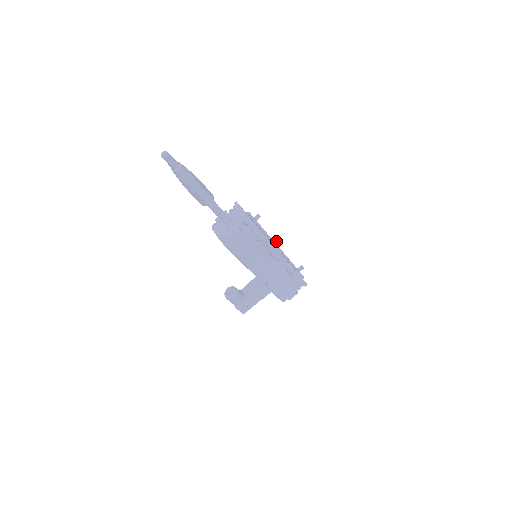
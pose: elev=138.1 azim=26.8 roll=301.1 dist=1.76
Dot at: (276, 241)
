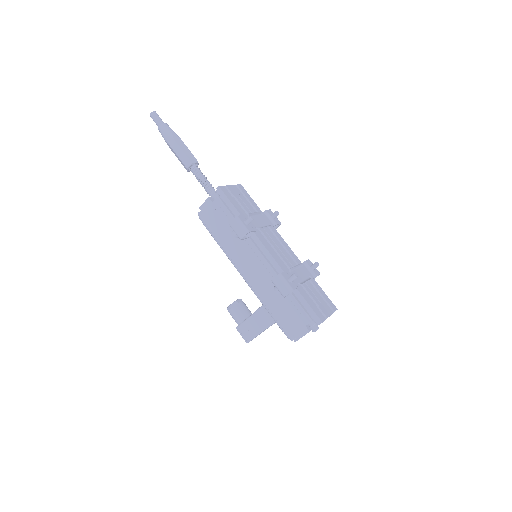
Dot at: (247, 219)
